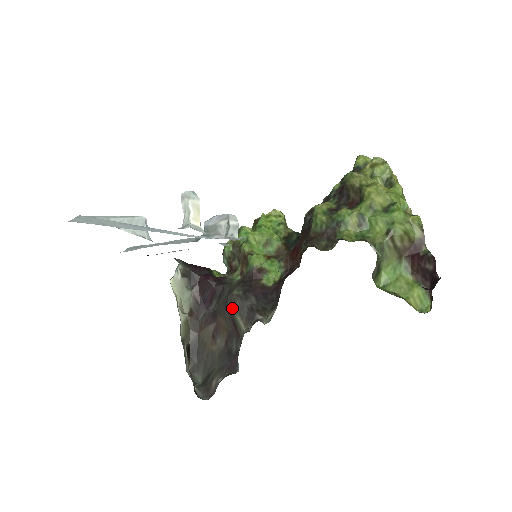
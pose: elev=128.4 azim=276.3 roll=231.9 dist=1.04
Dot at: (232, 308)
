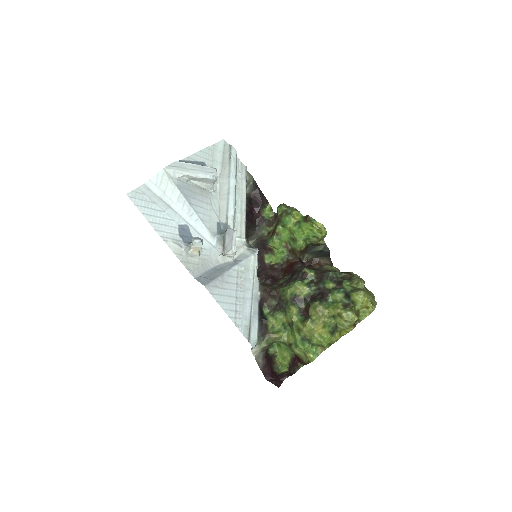
Dot at: occluded
